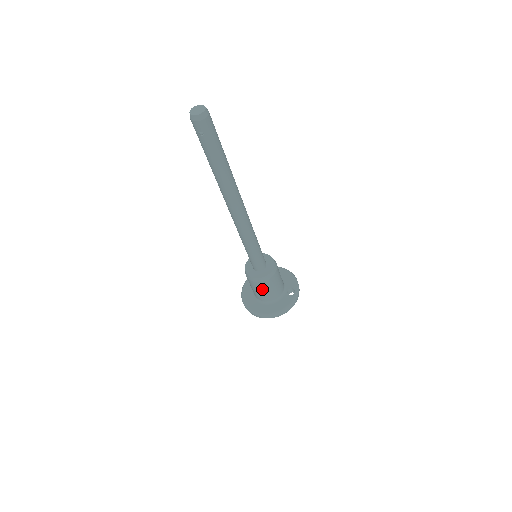
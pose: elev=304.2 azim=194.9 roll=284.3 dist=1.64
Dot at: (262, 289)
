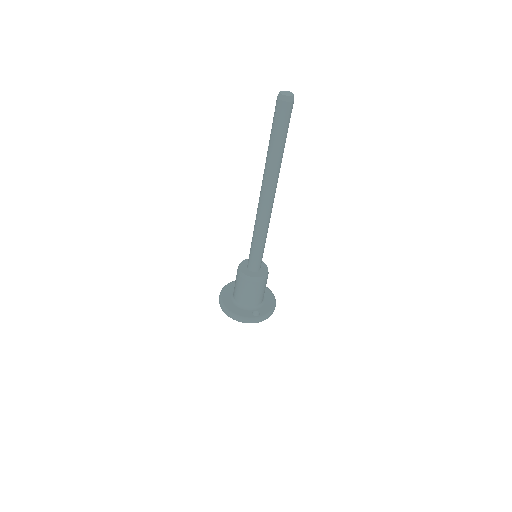
Dot at: (238, 284)
